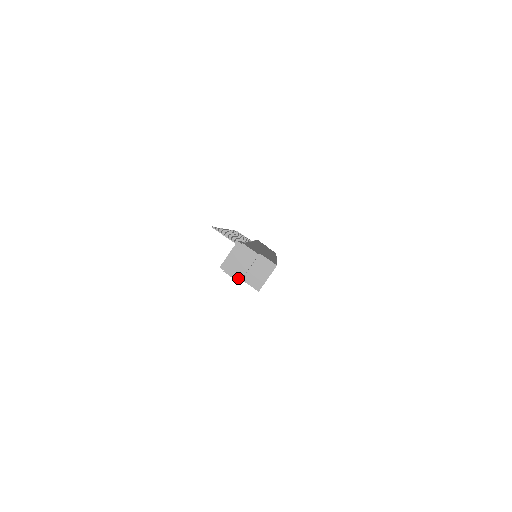
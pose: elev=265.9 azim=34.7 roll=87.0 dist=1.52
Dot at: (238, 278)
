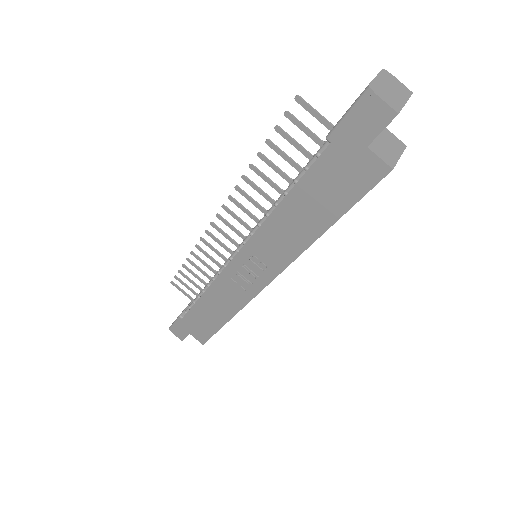
Dot at: (395, 108)
